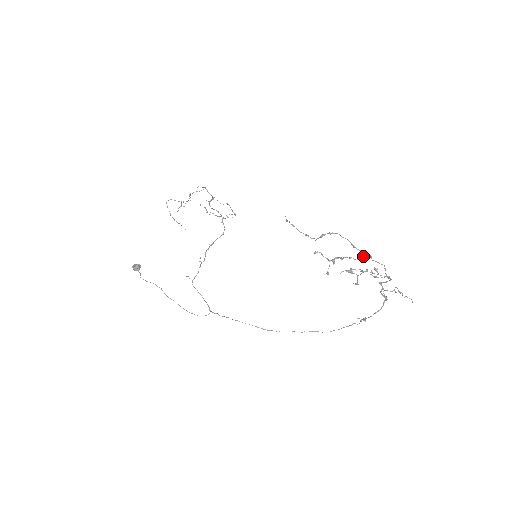
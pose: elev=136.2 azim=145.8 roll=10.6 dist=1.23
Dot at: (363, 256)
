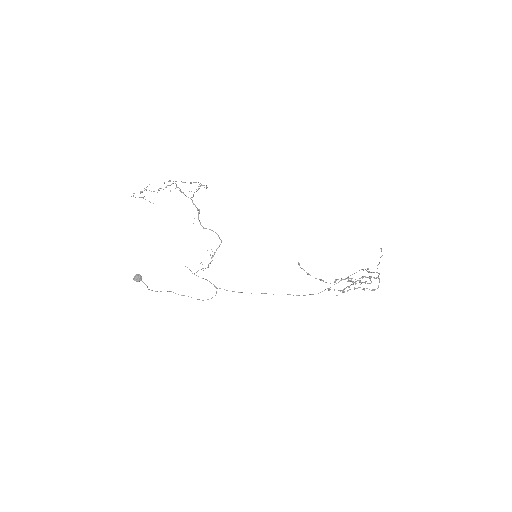
Dot at: (365, 282)
